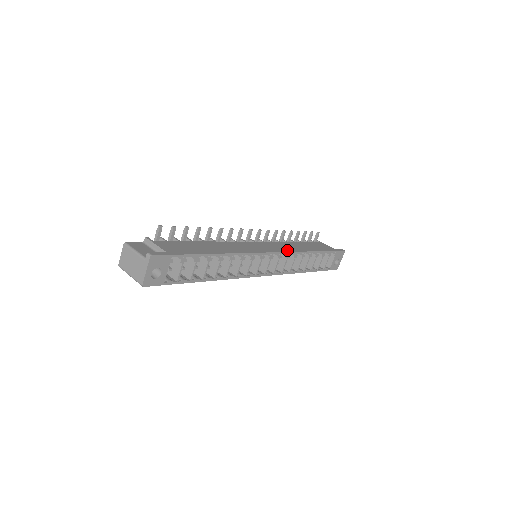
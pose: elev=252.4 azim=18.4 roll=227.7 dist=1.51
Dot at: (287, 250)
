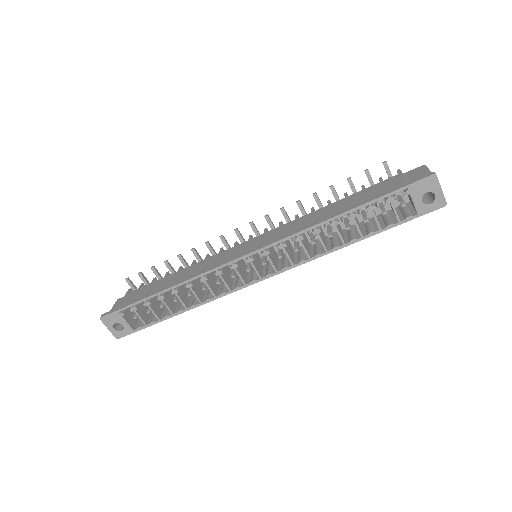
Dot at: (279, 238)
